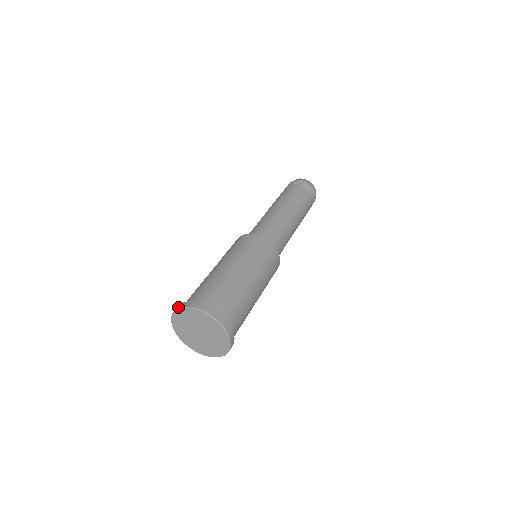
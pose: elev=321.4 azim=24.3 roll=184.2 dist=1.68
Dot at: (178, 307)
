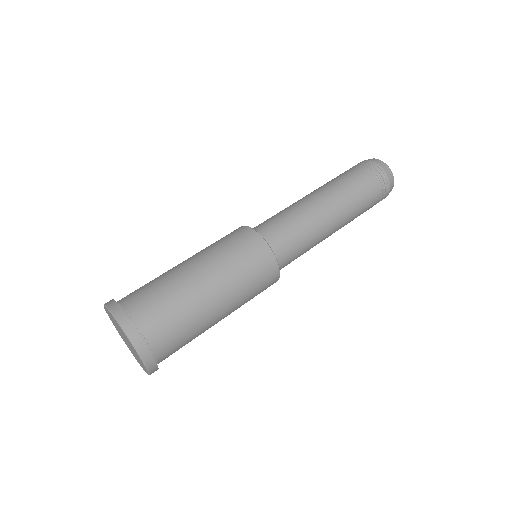
Dot at: (119, 320)
